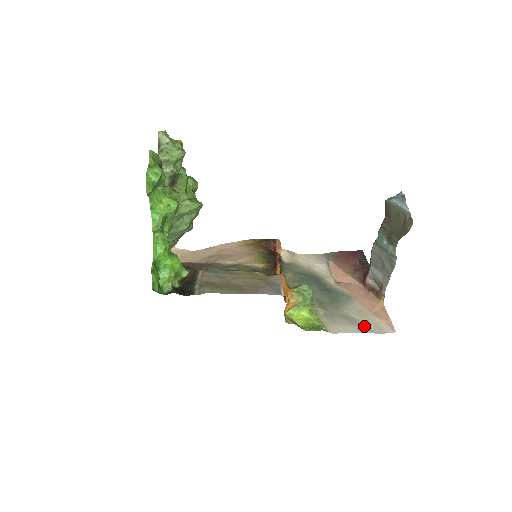
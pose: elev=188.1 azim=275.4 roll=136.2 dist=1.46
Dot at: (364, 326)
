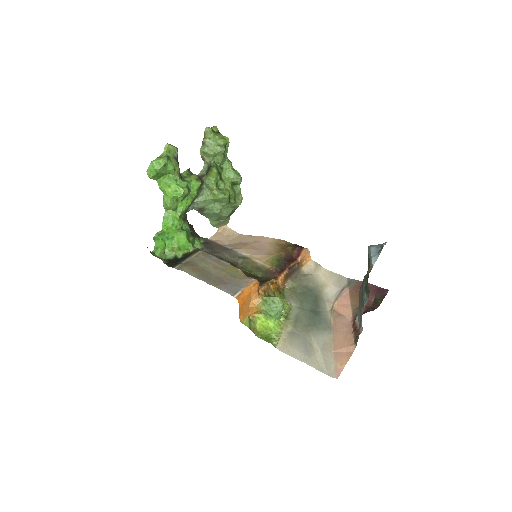
Dot at: (314, 359)
